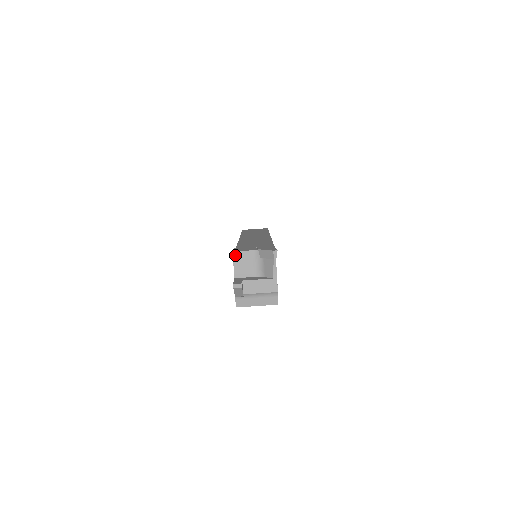
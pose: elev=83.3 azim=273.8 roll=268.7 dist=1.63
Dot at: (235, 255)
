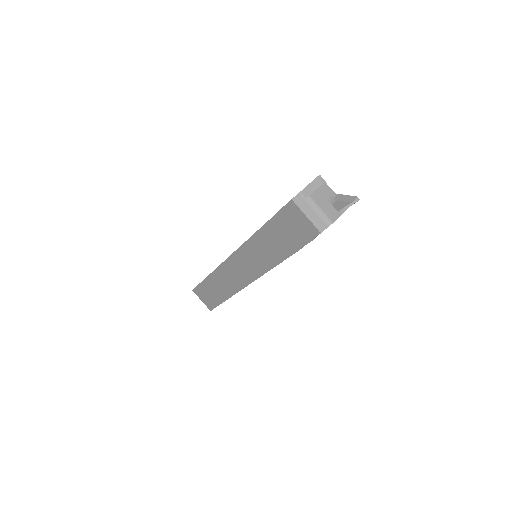
Dot at: occluded
